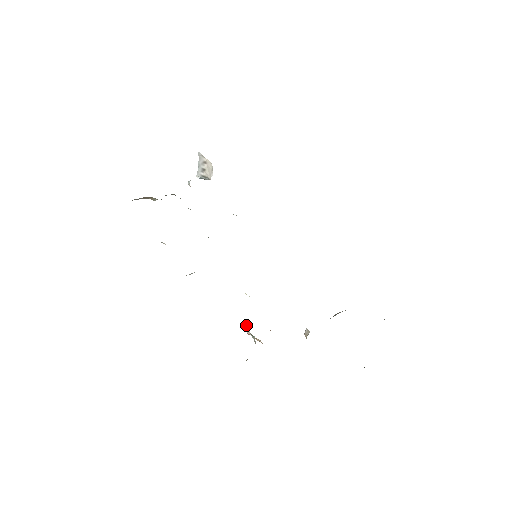
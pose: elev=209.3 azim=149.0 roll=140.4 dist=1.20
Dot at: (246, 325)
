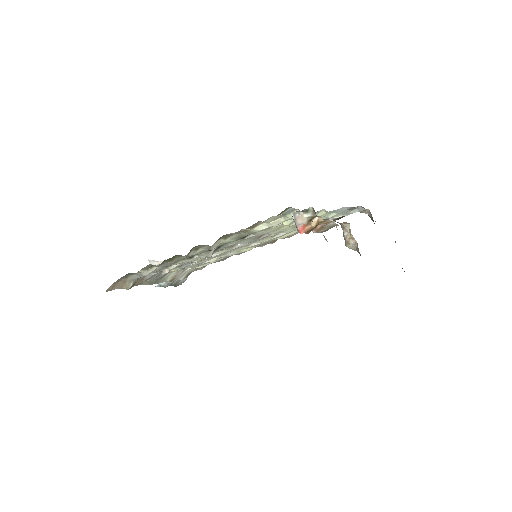
Dot at: (295, 219)
